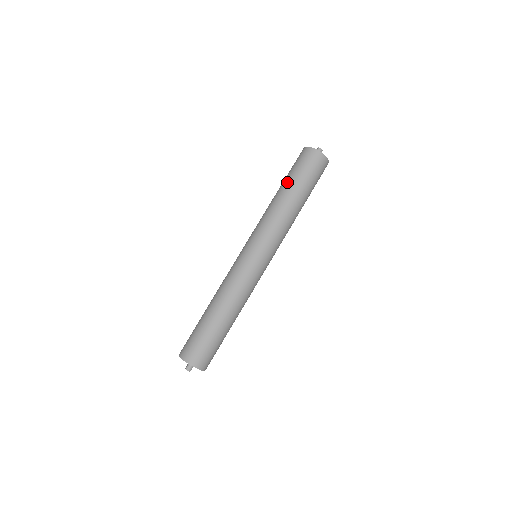
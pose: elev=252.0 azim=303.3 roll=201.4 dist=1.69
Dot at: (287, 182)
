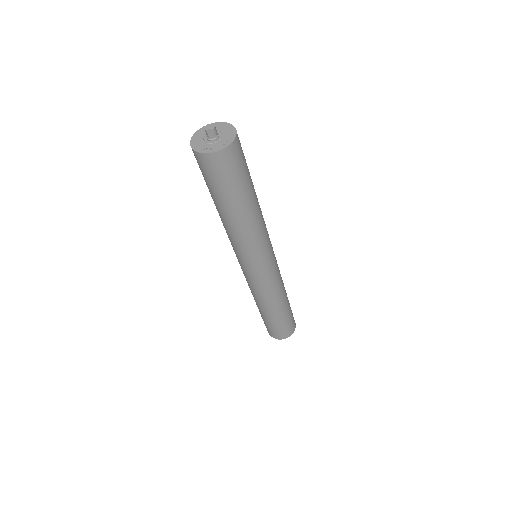
Dot at: occluded
